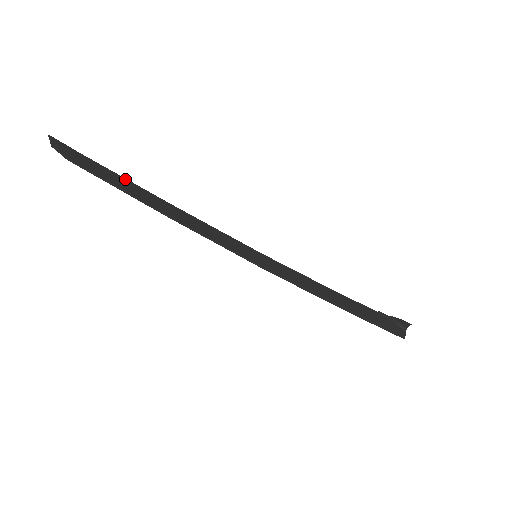
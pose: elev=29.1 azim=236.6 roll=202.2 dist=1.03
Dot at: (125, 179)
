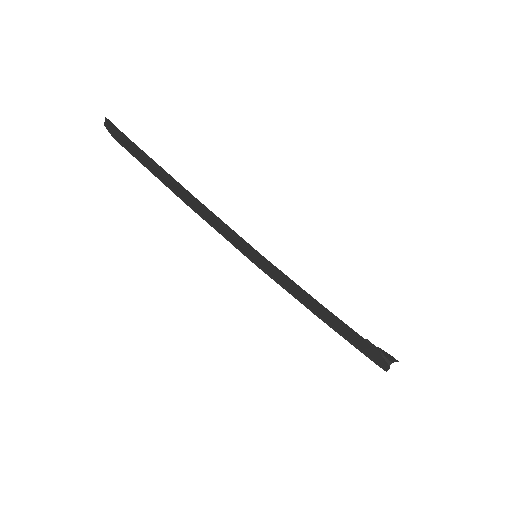
Dot at: (157, 164)
